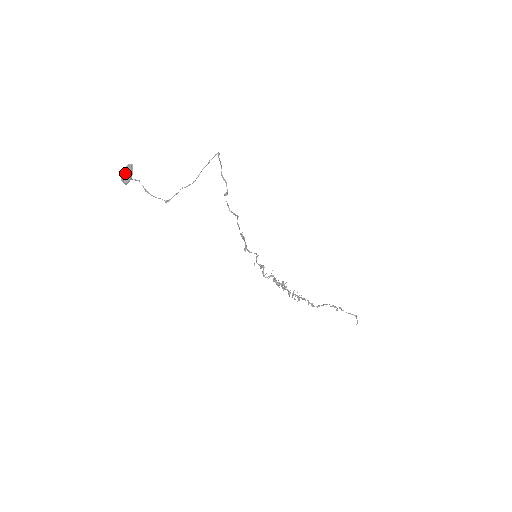
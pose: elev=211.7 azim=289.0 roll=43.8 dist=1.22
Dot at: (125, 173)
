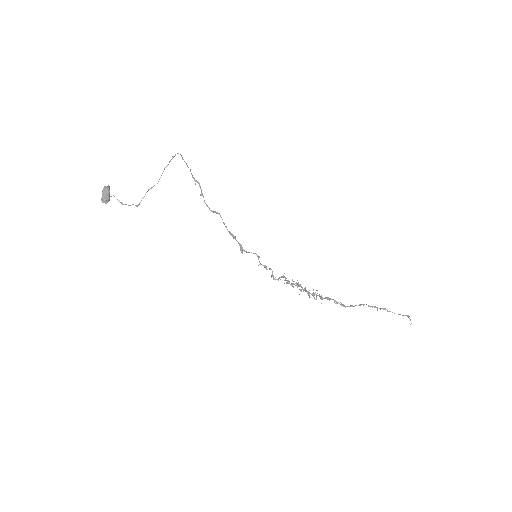
Dot at: (103, 193)
